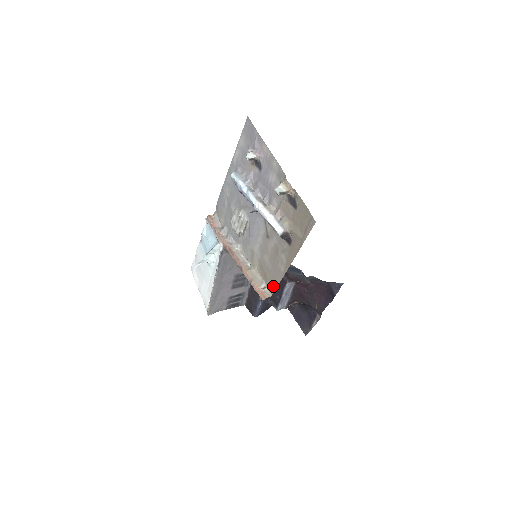
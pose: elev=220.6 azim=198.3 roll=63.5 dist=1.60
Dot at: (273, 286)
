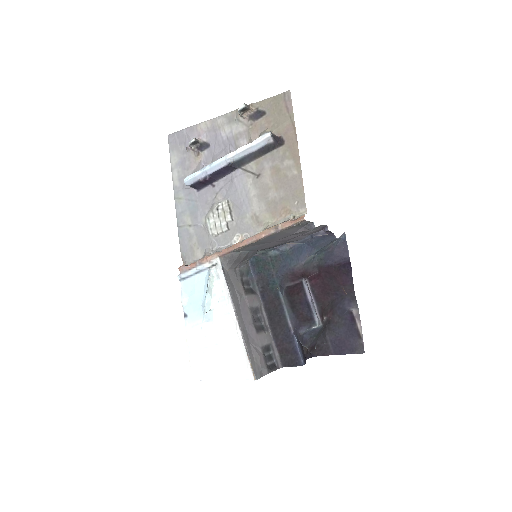
Dot at: (300, 200)
